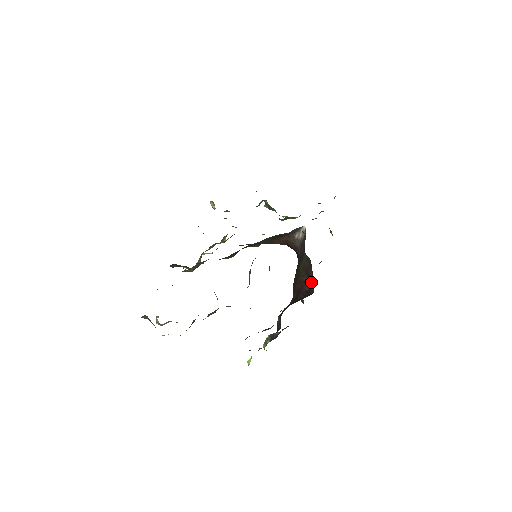
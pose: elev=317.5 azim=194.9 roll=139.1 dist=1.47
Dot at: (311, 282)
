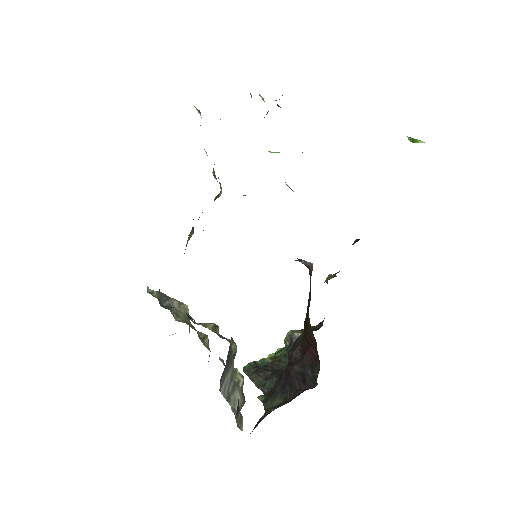
Dot at: occluded
